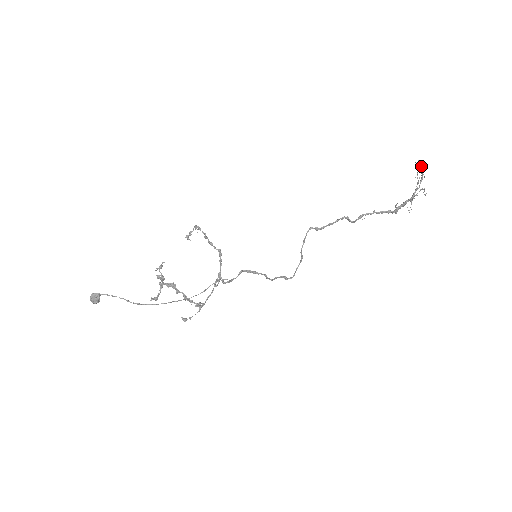
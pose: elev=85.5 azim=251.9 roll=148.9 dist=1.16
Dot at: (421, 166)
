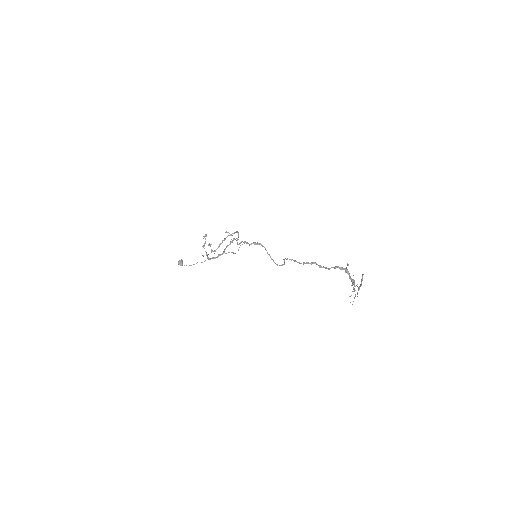
Dot at: (360, 285)
